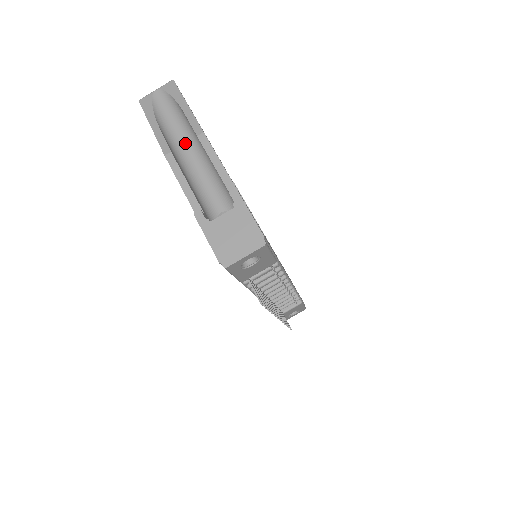
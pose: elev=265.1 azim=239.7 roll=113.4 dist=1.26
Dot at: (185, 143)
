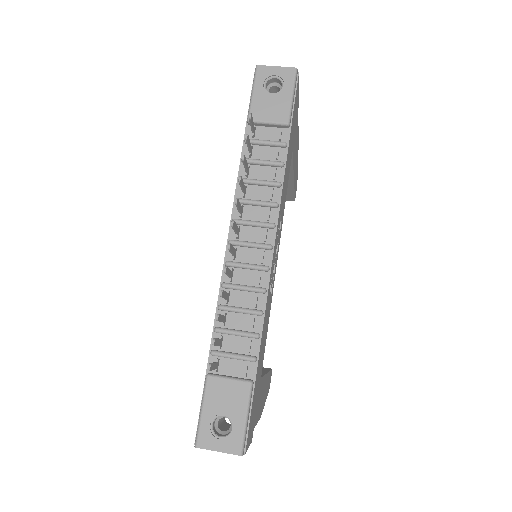
Dot at: occluded
